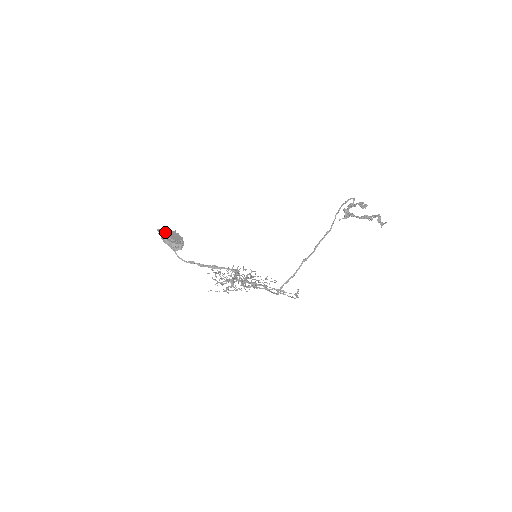
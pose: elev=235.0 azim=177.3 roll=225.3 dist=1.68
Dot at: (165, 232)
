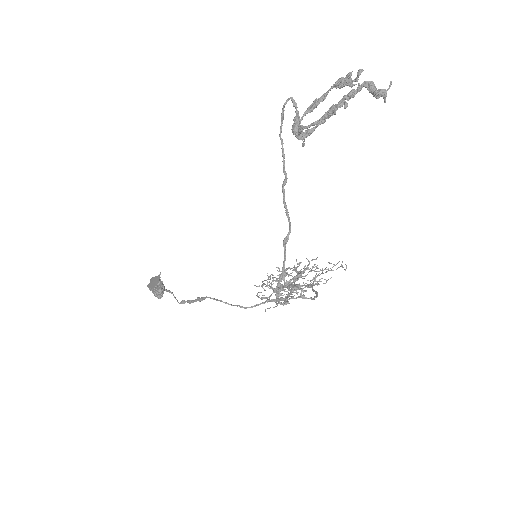
Dot at: (151, 281)
